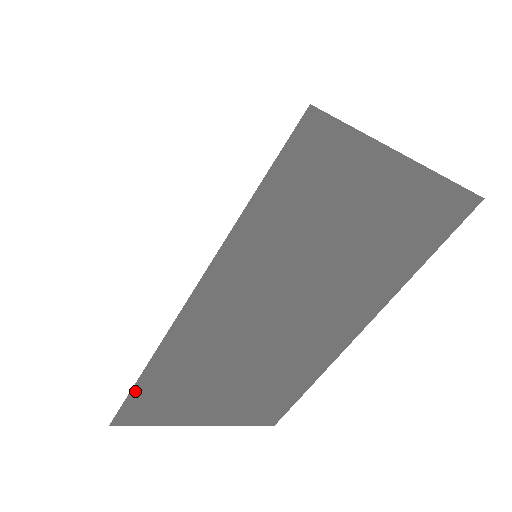
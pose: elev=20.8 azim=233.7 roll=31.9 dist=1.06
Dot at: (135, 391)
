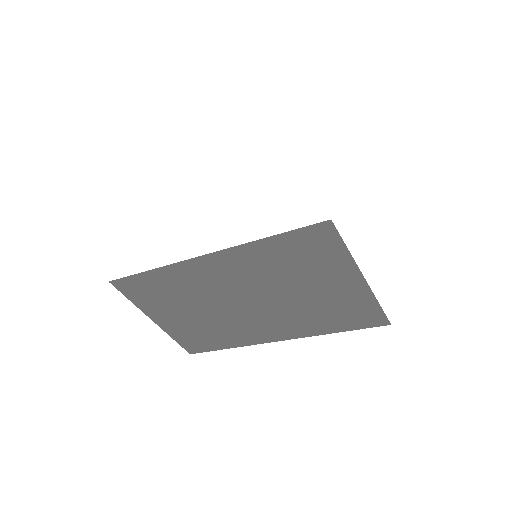
Dot at: (138, 276)
